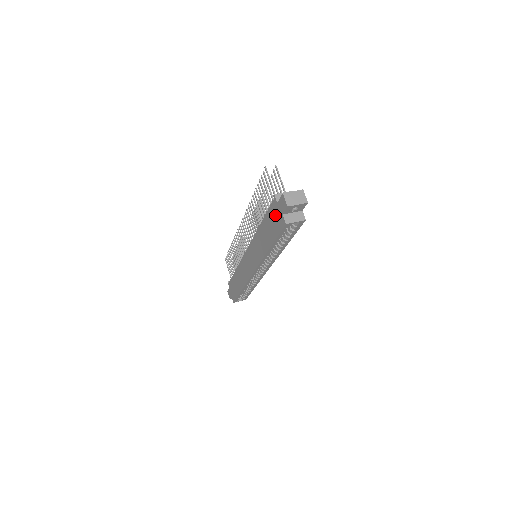
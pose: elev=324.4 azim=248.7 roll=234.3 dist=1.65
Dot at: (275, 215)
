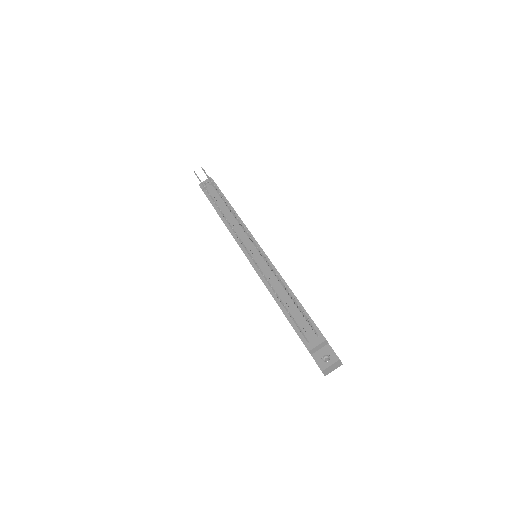
Dot at: occluded
